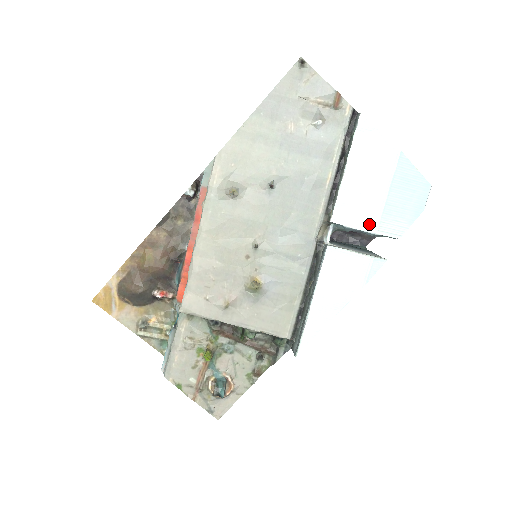
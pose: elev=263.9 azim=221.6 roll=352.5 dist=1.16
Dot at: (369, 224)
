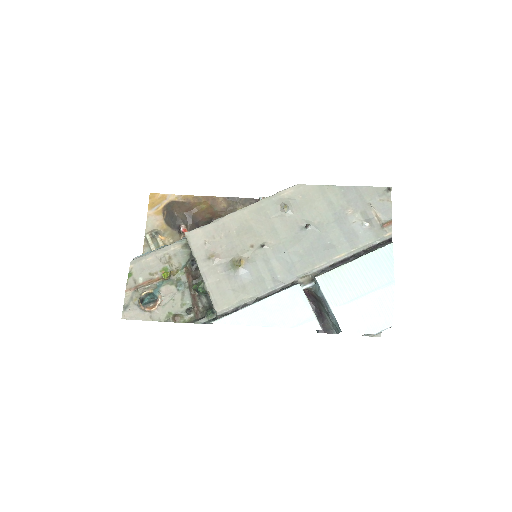
Dot at: (335, 301)
